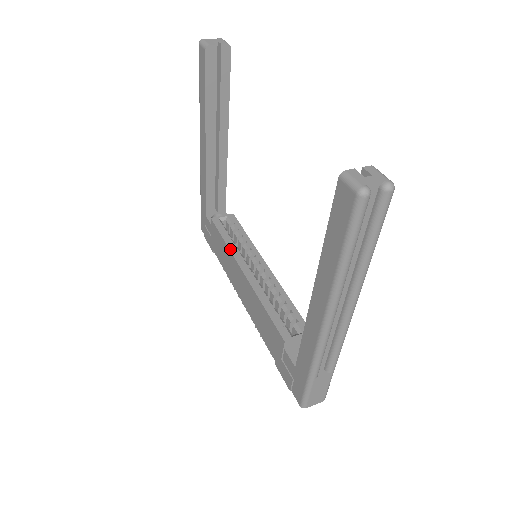
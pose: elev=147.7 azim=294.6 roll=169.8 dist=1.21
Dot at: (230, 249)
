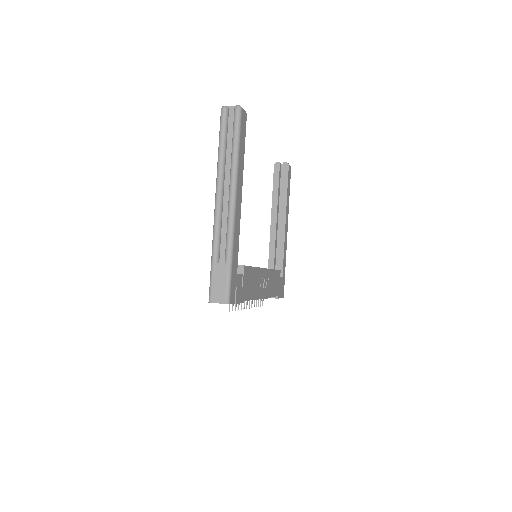
Dot at: occluded
